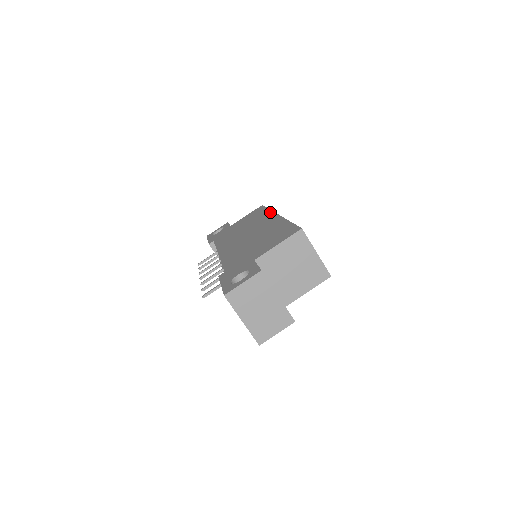
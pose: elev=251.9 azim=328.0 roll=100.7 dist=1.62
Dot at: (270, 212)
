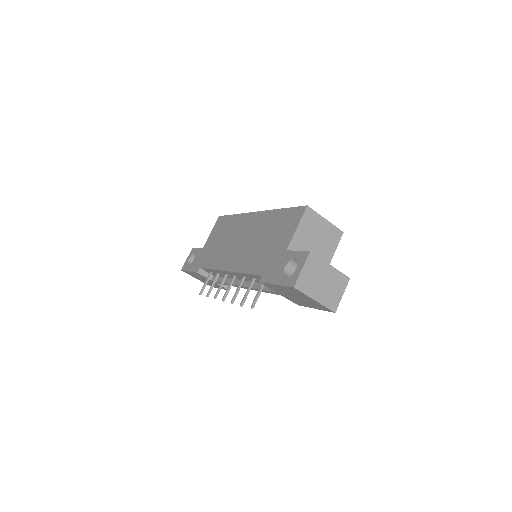
Dot at: (242, 215)
